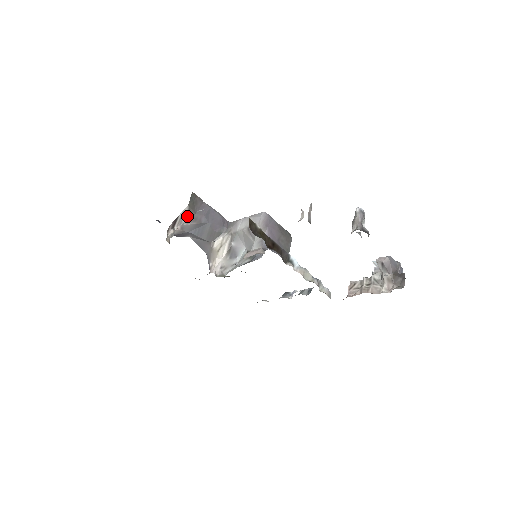
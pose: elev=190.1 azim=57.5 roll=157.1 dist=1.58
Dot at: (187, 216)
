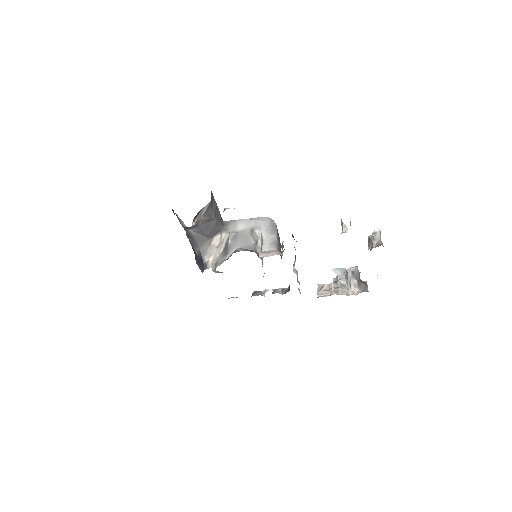
Dot at: (206, 210)
